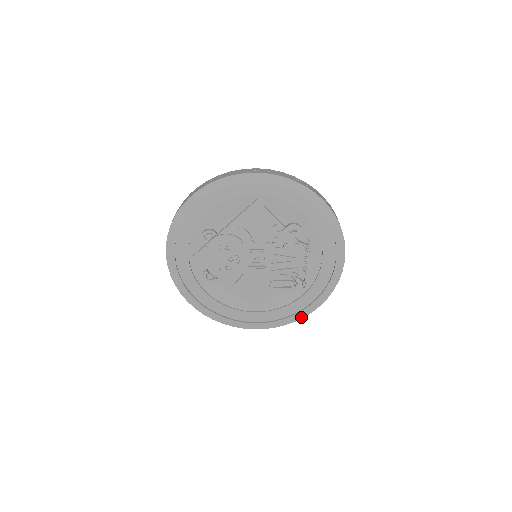
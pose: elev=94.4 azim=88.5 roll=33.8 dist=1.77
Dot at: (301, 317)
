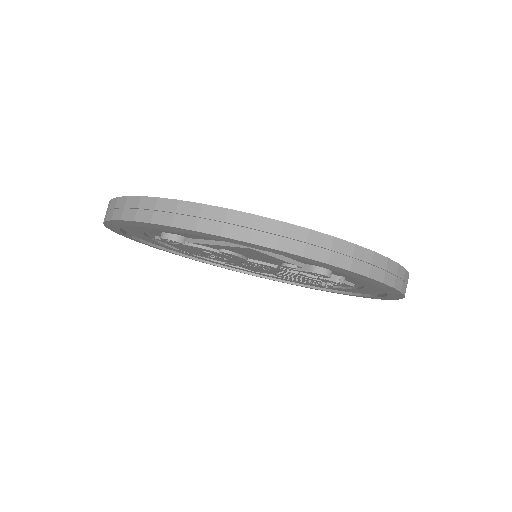
Dot at: occluded
